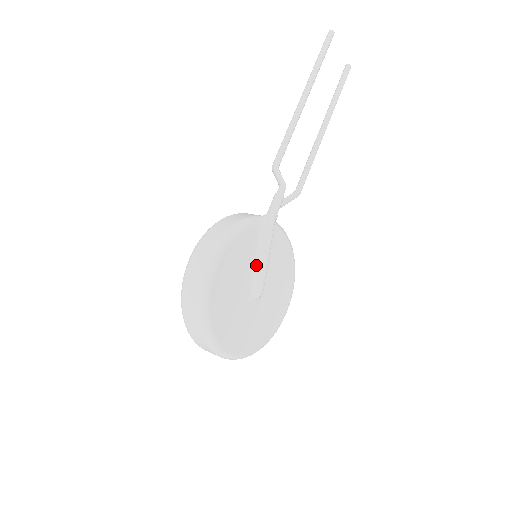
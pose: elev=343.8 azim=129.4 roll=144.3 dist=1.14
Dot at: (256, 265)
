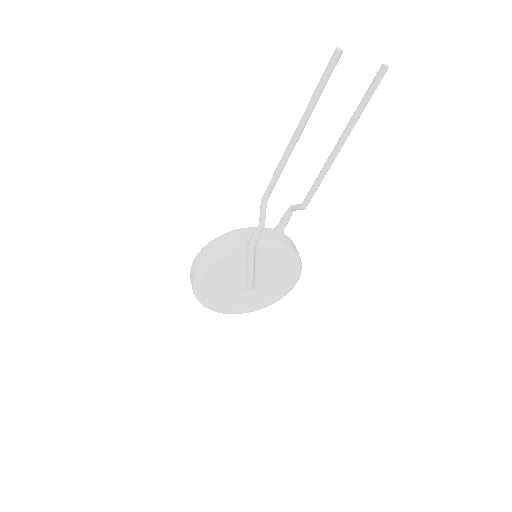
Dot at: (244, 272)
